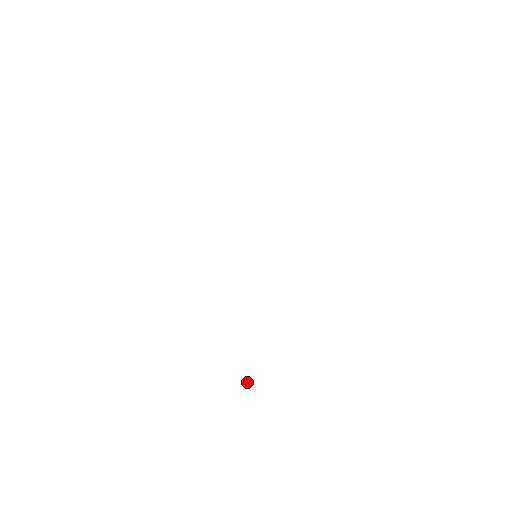
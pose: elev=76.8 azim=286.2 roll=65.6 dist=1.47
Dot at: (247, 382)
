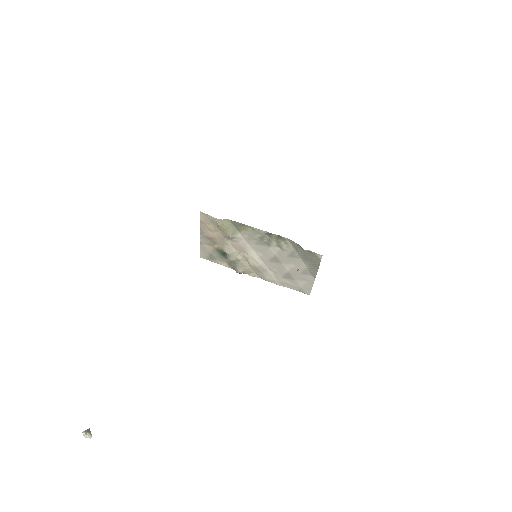
Dot at: (88, 431)
